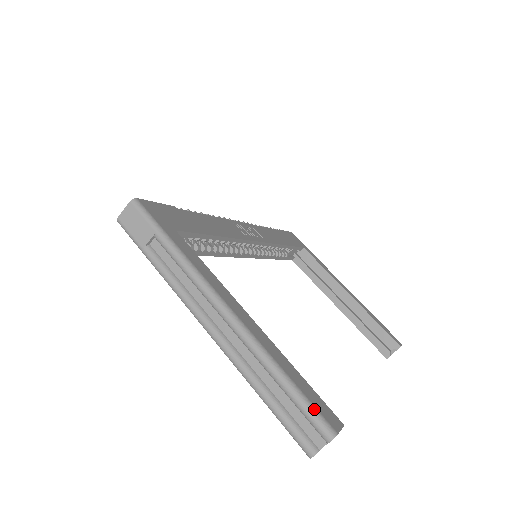
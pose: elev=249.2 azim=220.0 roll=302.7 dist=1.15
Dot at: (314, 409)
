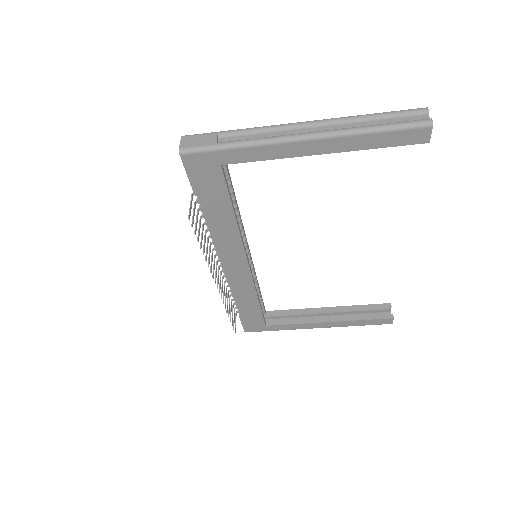
Dot at: (403, 111)
